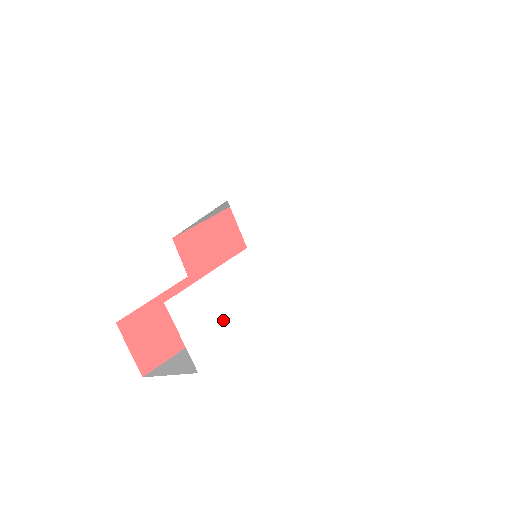
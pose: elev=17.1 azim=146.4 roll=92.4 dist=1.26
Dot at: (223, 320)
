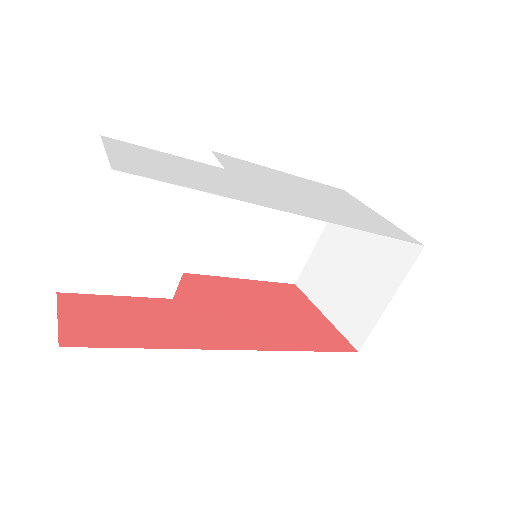
Dot at: (171, 172)
